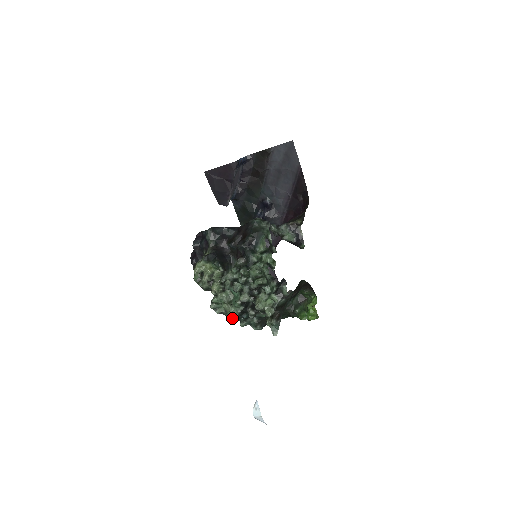
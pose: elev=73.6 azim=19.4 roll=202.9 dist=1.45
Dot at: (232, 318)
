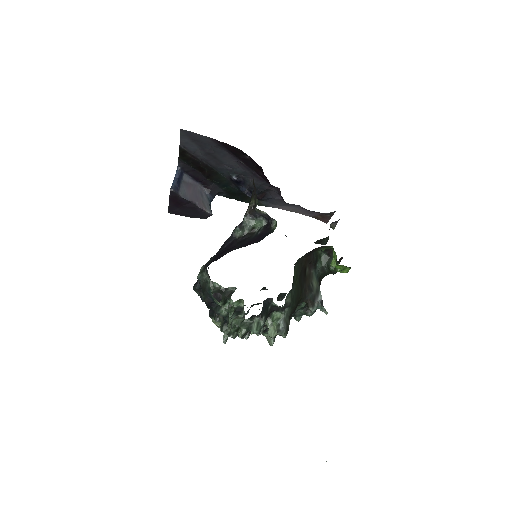
Dot at: (270, 344)
